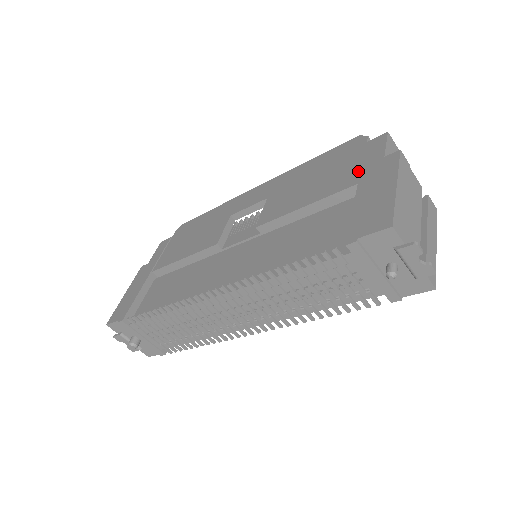
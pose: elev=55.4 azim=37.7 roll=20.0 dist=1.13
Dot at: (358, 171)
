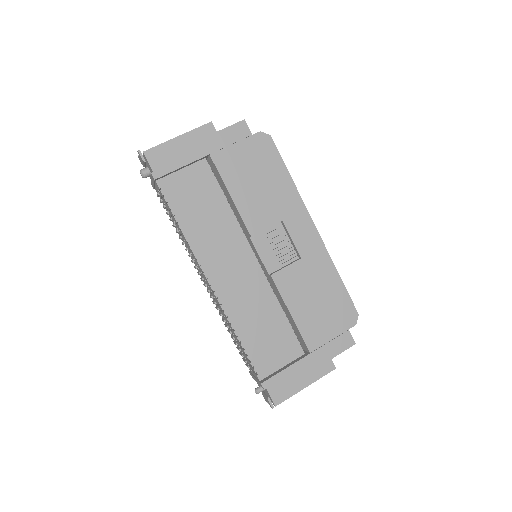
Dot at: (321, 344)
